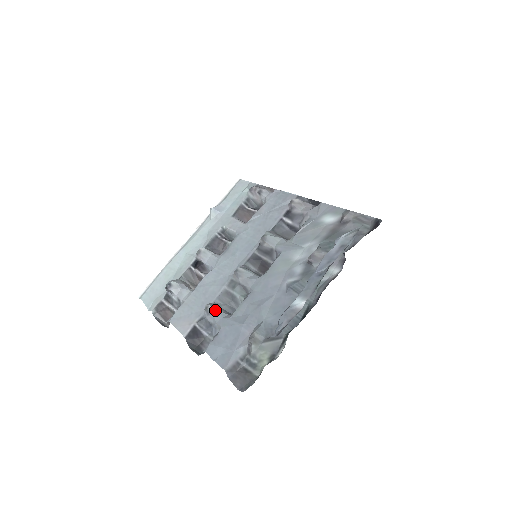
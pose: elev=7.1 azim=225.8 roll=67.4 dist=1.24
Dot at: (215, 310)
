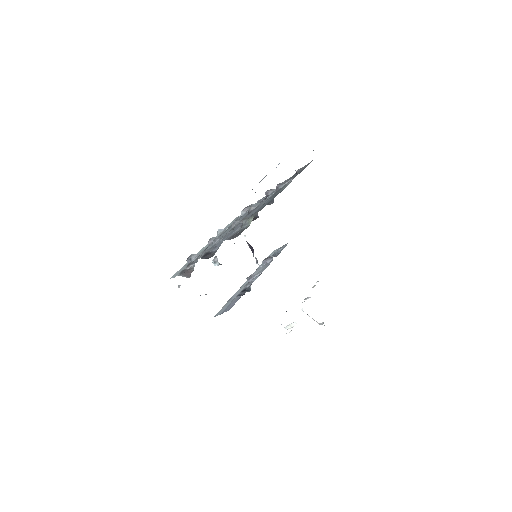
Dot at: (220, 238)
